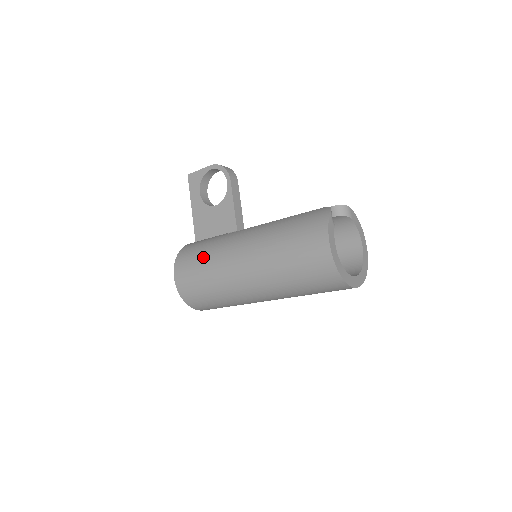
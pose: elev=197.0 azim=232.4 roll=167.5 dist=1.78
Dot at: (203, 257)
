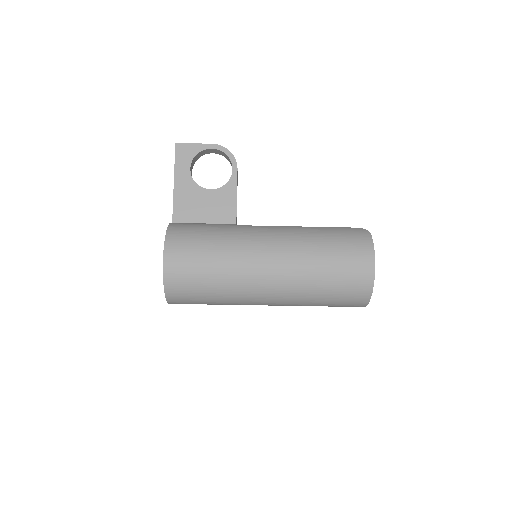
Dot at: (213, 244)
